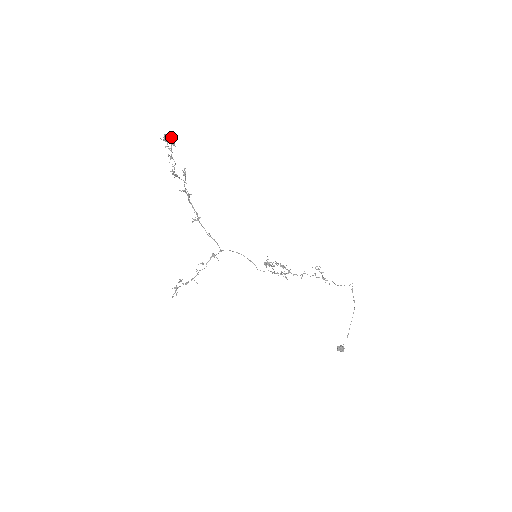
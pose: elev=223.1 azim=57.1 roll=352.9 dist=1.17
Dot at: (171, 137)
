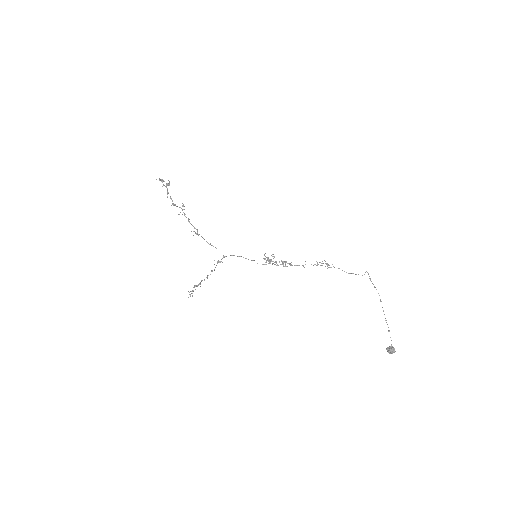
Dot at: occluded
